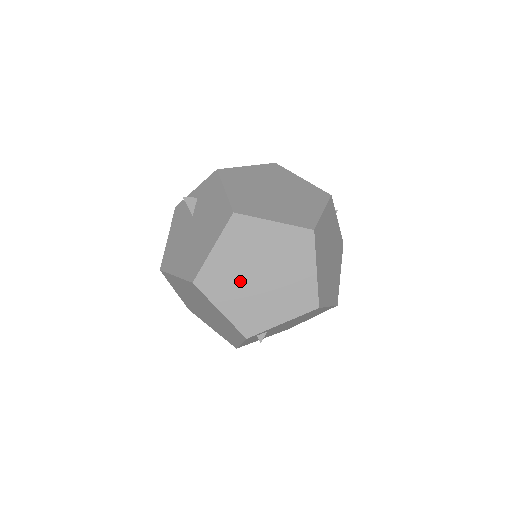
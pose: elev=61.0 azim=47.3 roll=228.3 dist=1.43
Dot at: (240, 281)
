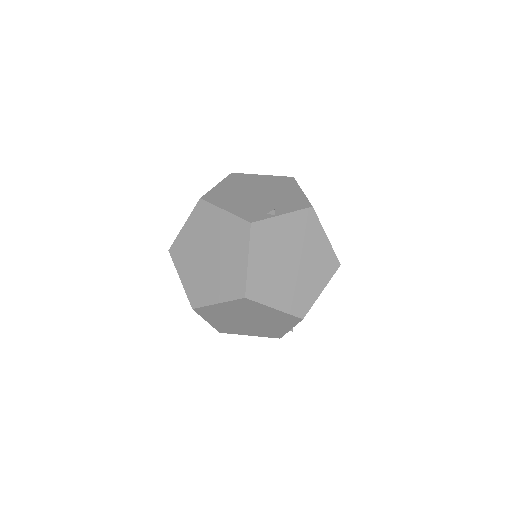
Dot at: (241, 325)
